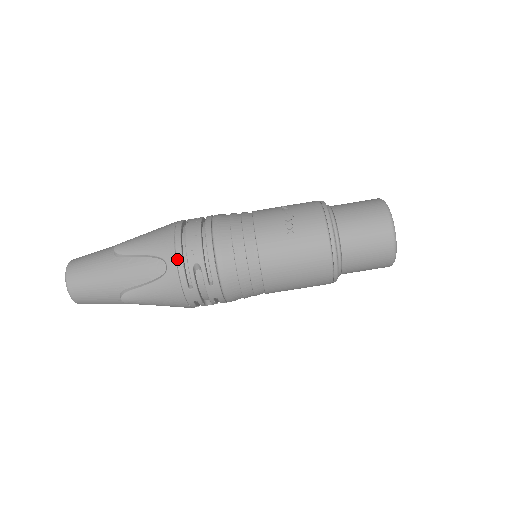
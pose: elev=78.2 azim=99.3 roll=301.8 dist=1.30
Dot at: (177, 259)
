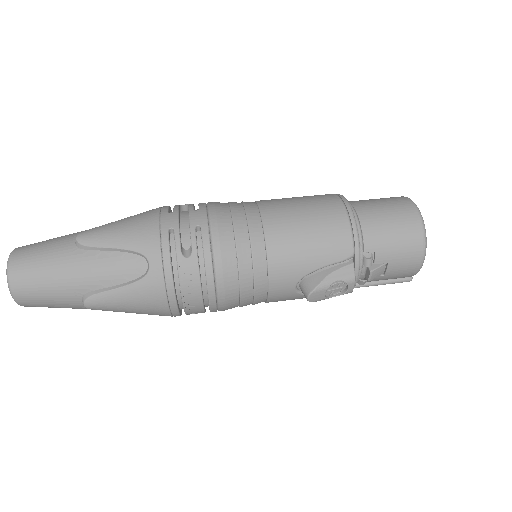
Dot at: occluded
